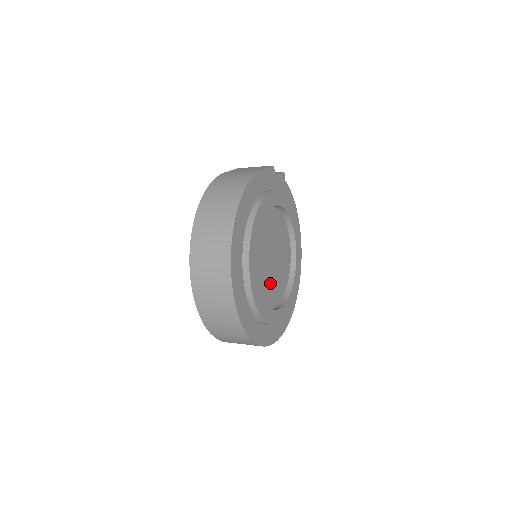
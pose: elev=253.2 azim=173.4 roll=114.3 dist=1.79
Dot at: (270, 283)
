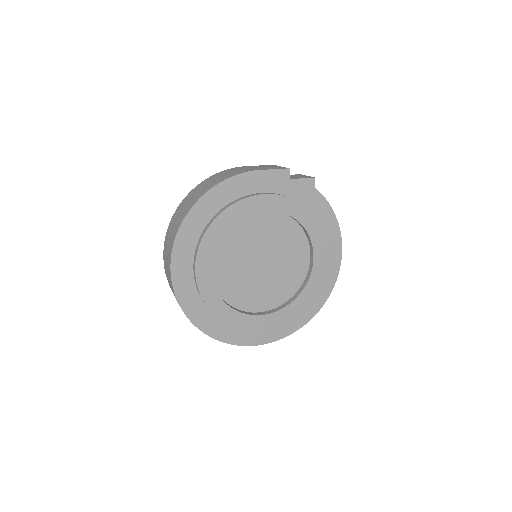
Dot at: (251, 286)
